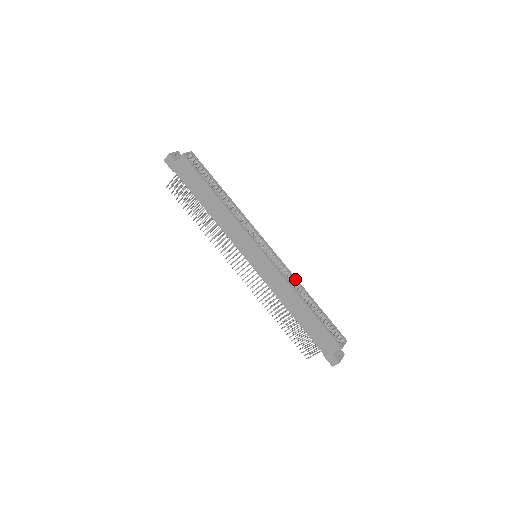
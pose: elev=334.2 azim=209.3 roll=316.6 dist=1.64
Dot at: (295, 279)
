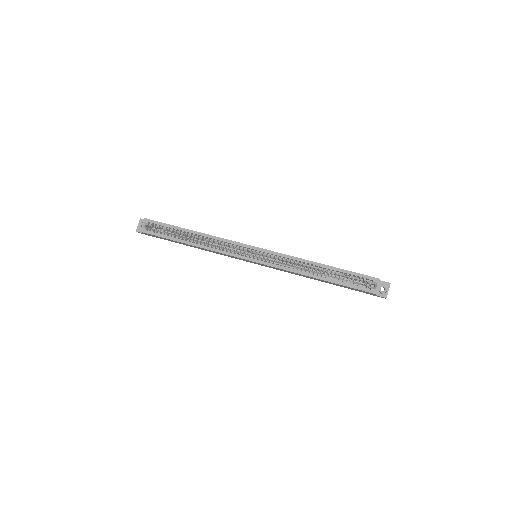
Dot at: (296, 259)
